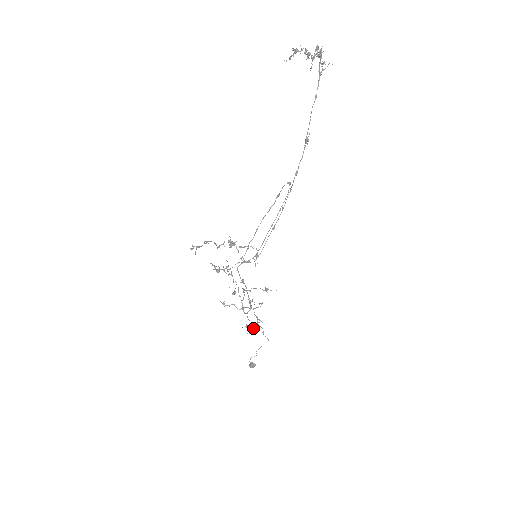
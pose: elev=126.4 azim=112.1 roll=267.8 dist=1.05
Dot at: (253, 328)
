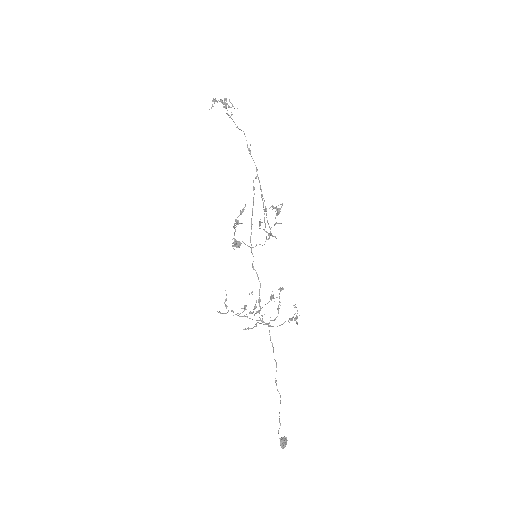
Dot at: (295, 320)
